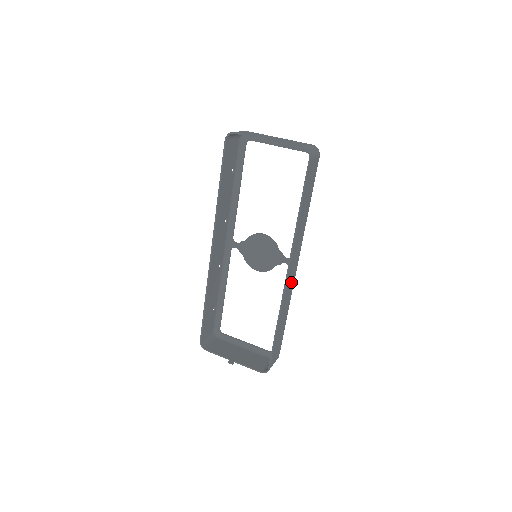
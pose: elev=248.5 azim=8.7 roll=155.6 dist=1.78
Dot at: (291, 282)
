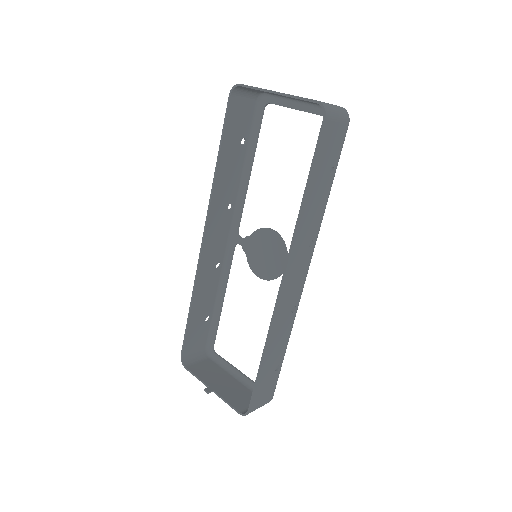
Dot at: (292, 298)
